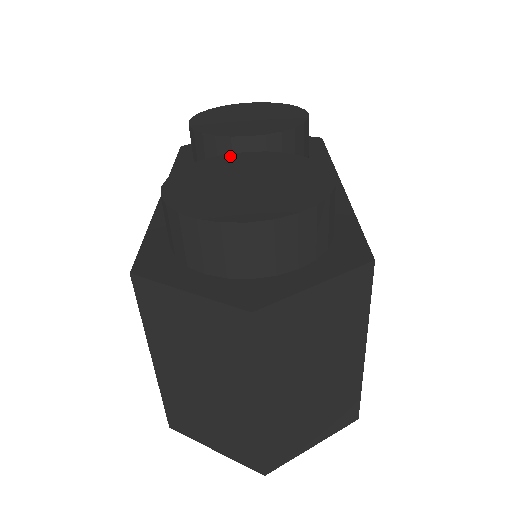
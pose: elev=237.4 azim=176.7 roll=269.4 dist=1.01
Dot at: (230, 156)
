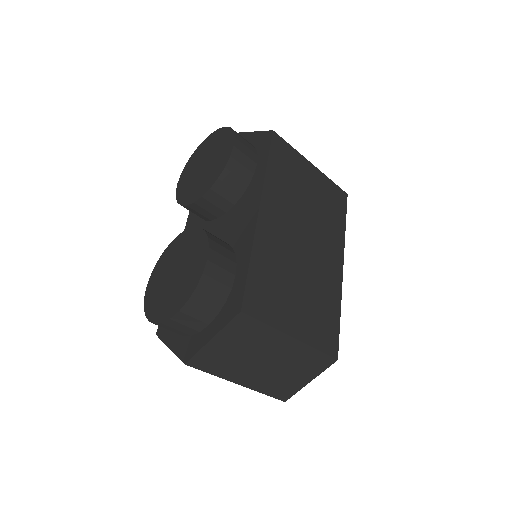
Dot at: (178, 239)
